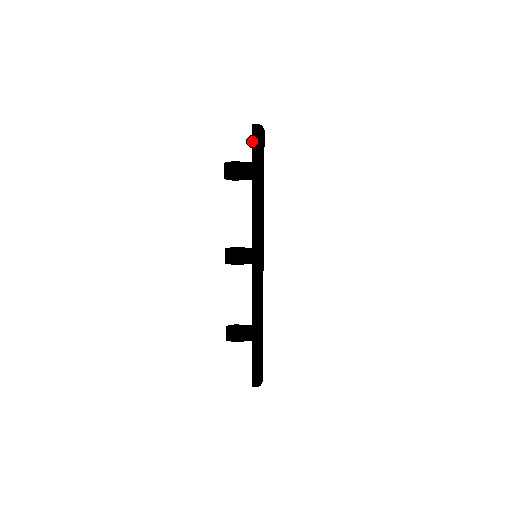
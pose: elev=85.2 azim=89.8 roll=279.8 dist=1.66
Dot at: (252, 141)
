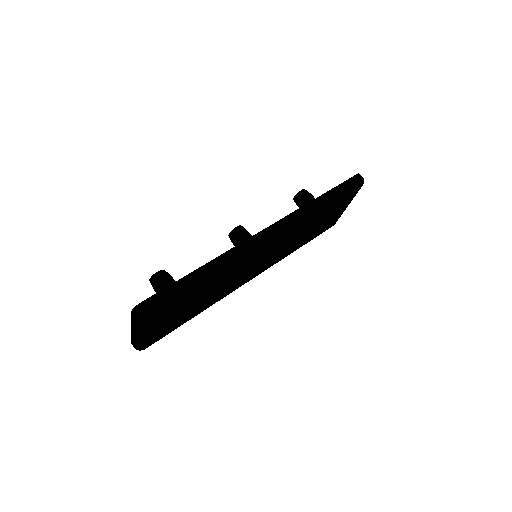
Dot at: occluded
